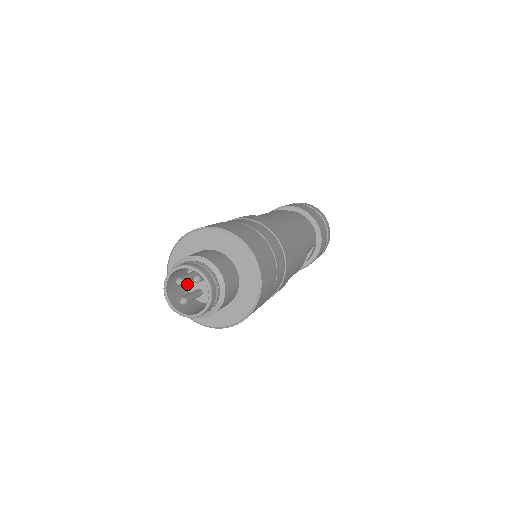
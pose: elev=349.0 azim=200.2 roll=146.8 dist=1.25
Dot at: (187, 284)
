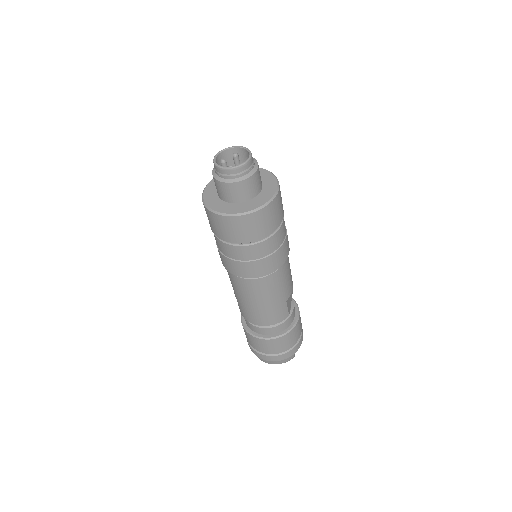
Dot at: occluded
